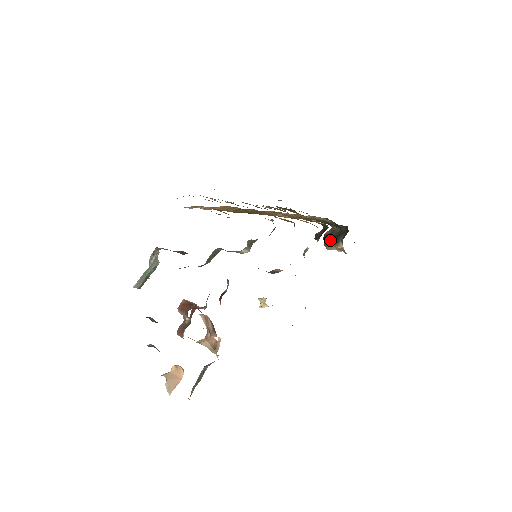
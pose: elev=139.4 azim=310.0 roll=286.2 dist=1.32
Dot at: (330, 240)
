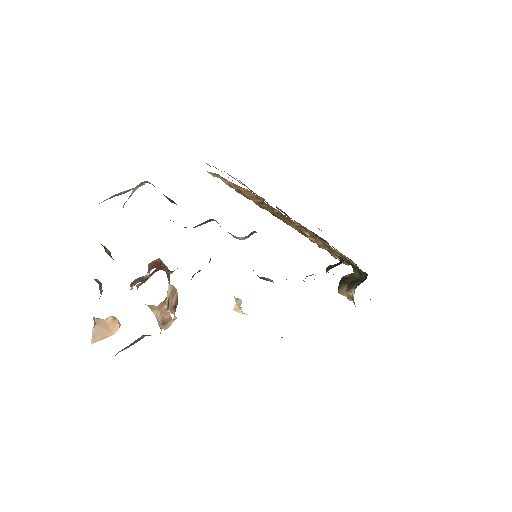
Dot at: (346, 284)
